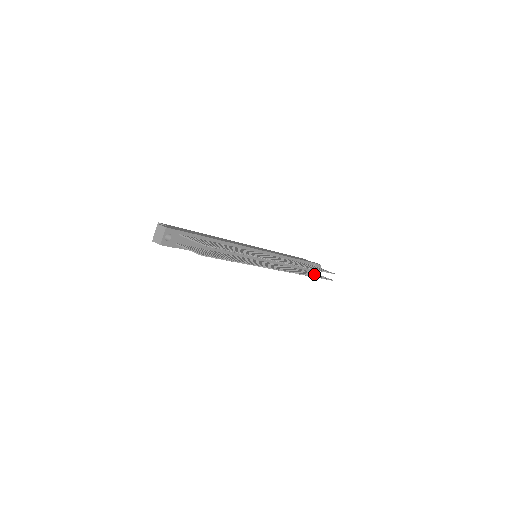
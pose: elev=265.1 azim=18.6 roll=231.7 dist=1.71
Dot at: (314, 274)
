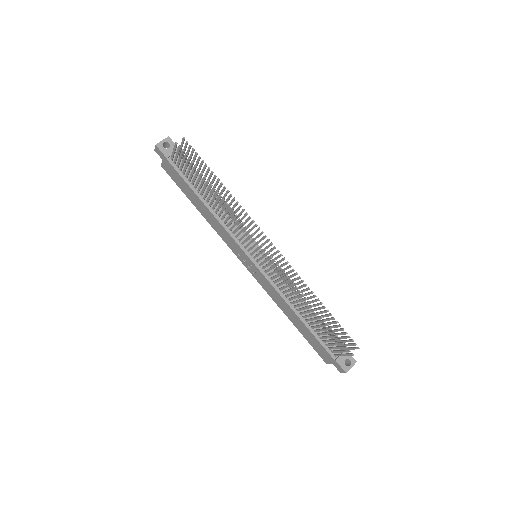
Dot at: occluded
